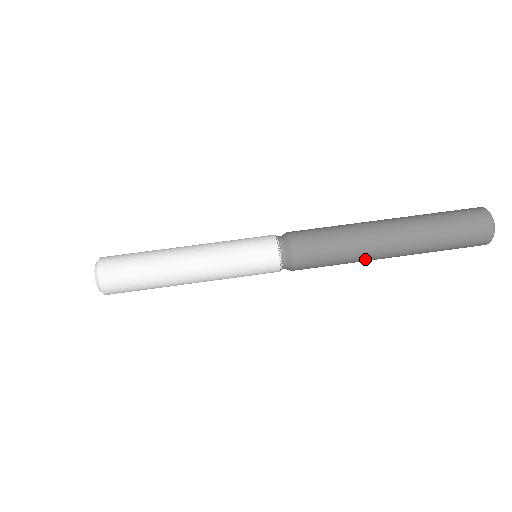
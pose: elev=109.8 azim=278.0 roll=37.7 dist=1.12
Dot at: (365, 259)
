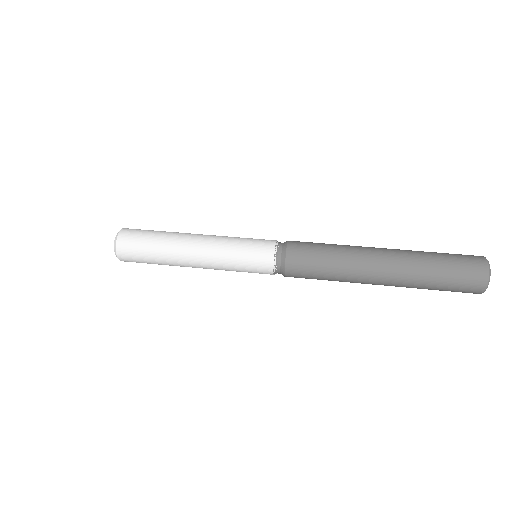
Dot at: (355, 281)
